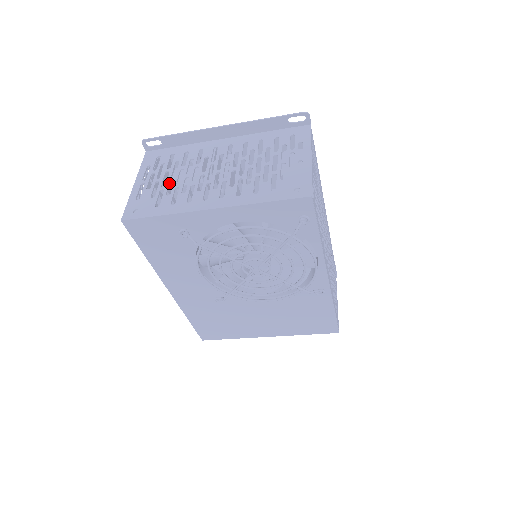
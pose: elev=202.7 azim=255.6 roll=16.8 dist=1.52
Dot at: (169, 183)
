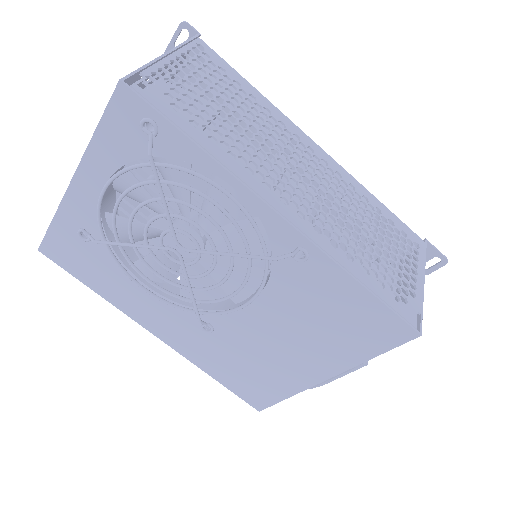
Dot at: occluded
